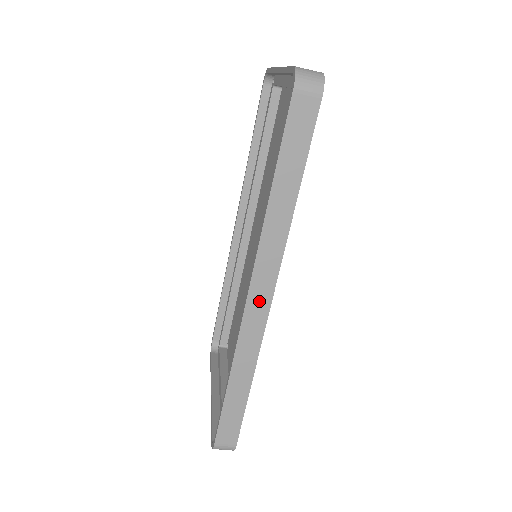
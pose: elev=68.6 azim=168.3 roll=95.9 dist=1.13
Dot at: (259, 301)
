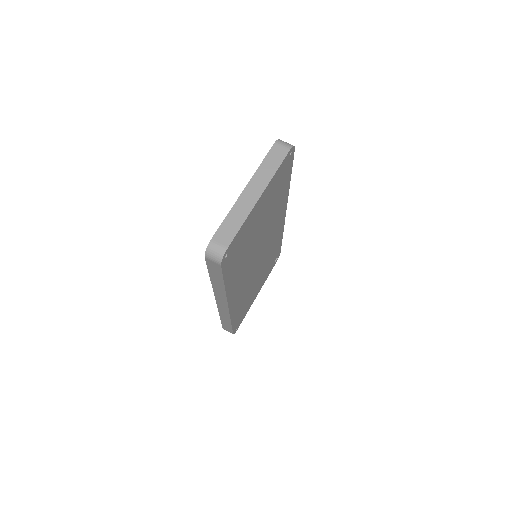
Dot at: (222, 305)
